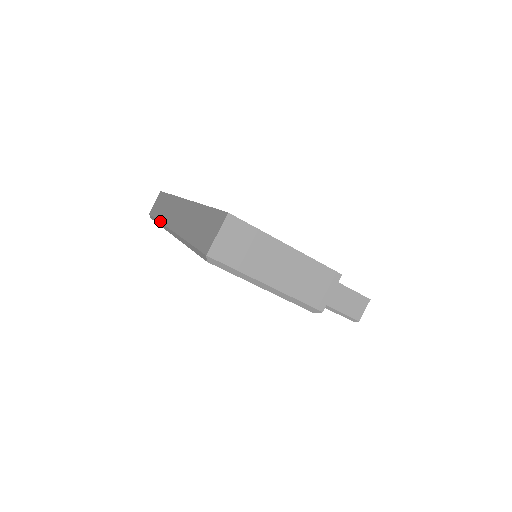
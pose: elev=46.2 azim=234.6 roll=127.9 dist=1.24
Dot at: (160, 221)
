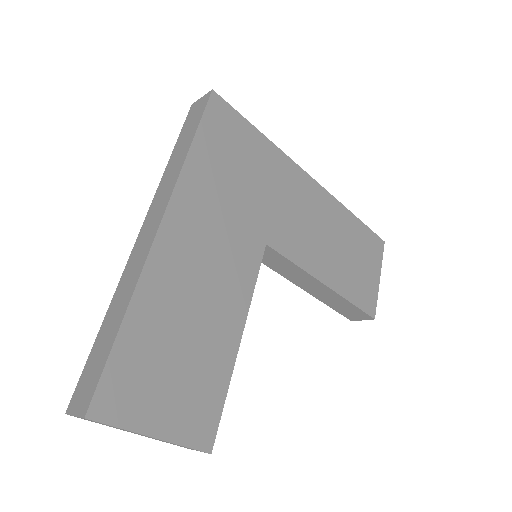
Dot at: (161, 179)
